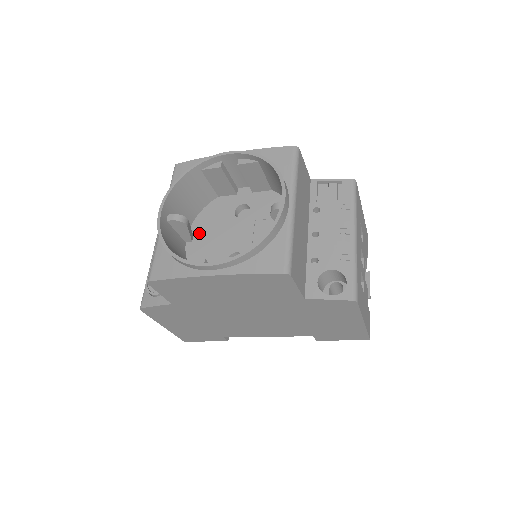
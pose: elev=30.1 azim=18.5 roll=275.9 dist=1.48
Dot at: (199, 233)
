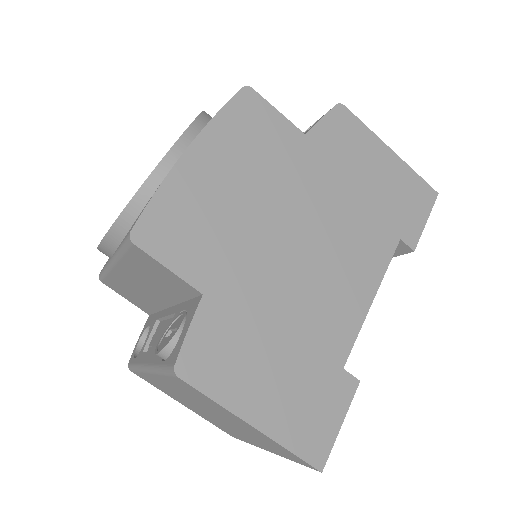
Dot at: occluded
